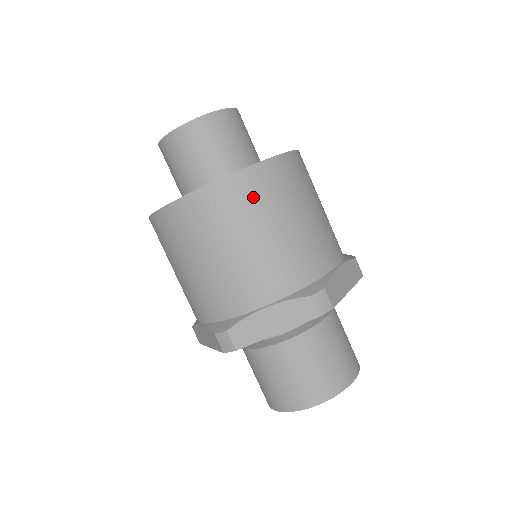
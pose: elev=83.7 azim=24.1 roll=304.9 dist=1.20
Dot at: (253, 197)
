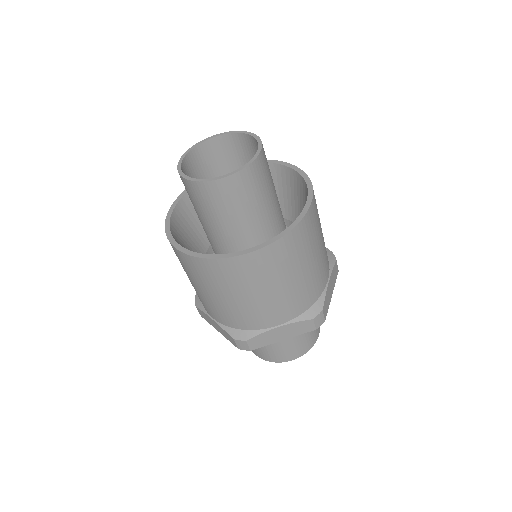
Dot at: (204, 274)
